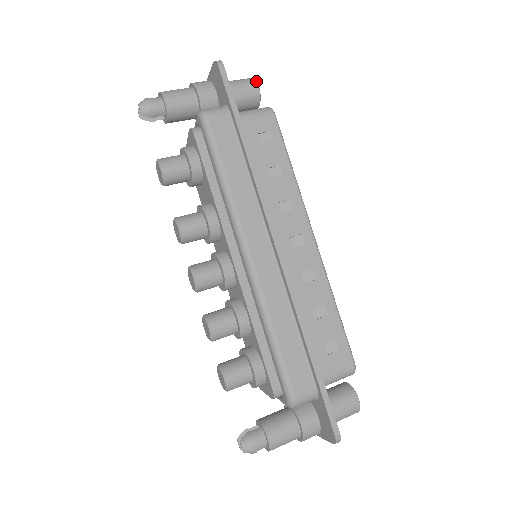
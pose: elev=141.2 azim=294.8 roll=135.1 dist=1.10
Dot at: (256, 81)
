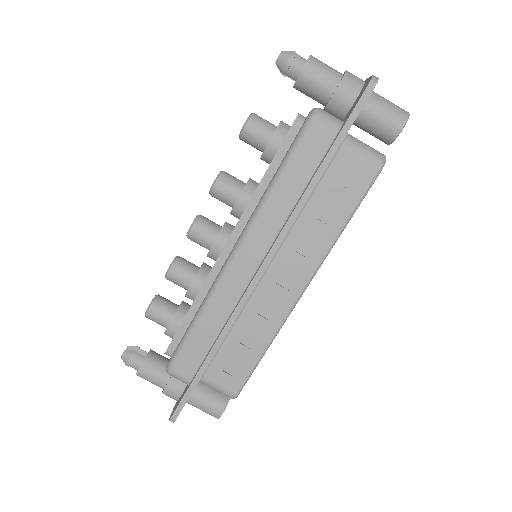
Dot at: (406, 122)
